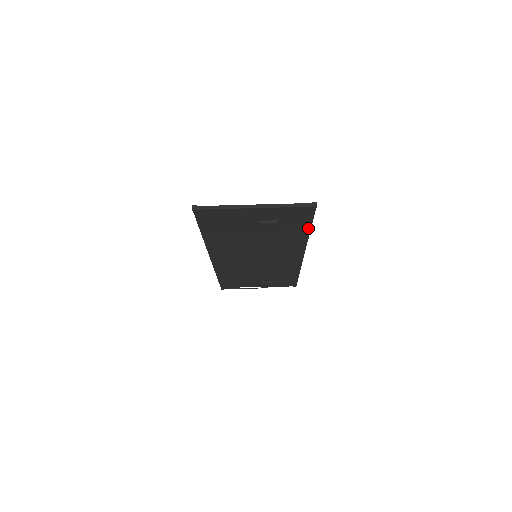
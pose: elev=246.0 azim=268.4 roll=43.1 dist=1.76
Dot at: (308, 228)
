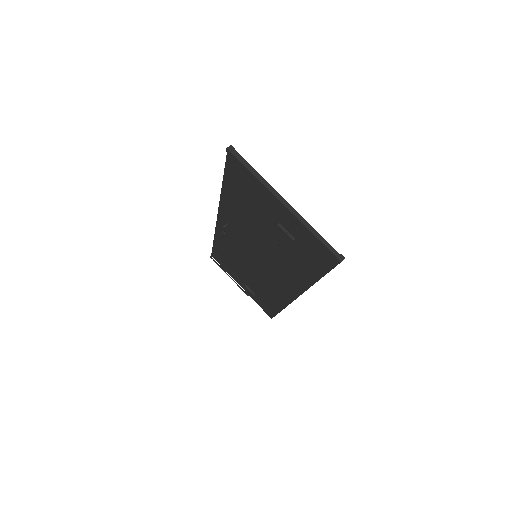
Dot at: (318, 276)
